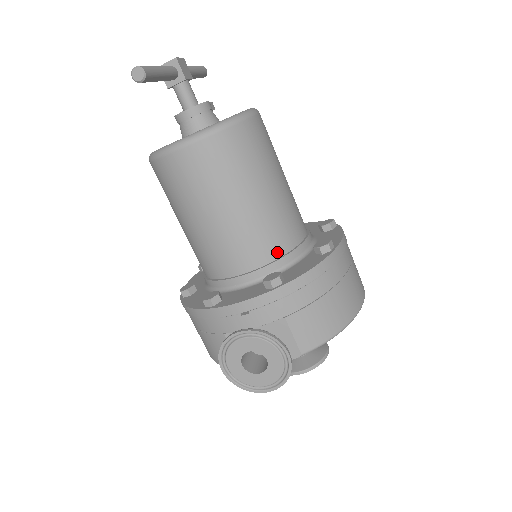
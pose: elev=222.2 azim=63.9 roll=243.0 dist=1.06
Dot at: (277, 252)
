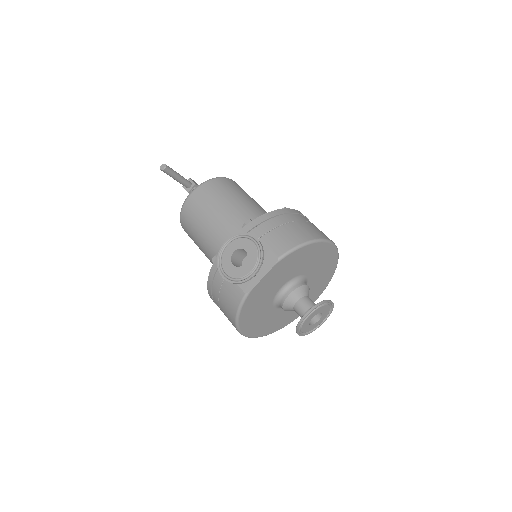
Dot at: occluded
